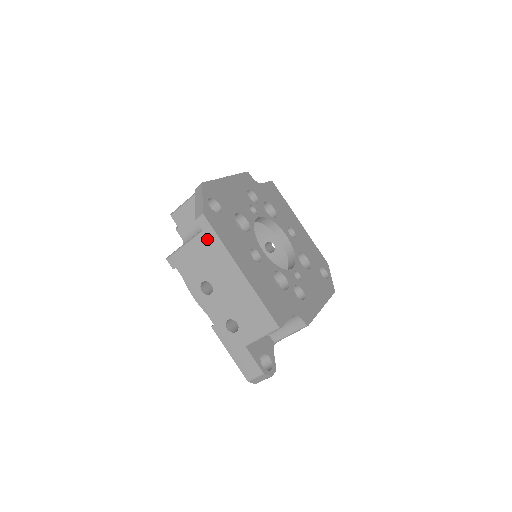
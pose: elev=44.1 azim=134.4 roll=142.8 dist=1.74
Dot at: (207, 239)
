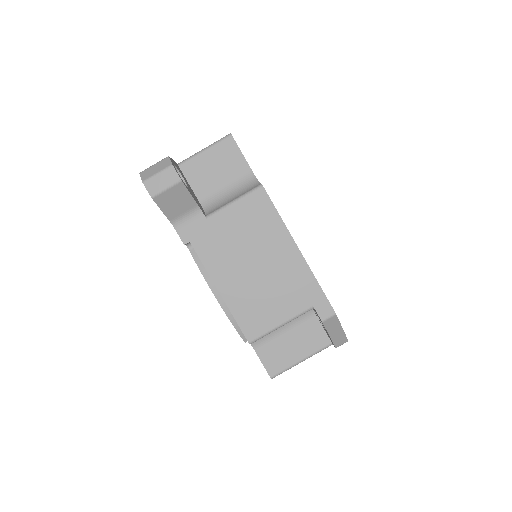
Dot at: occluded
